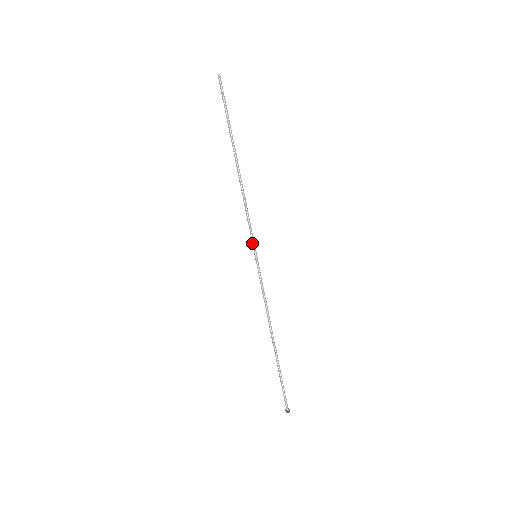
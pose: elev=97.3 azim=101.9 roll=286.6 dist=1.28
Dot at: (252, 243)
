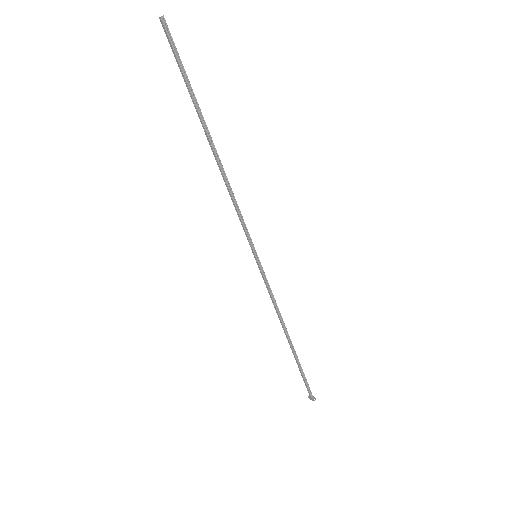
Dot at: (250, 243)
